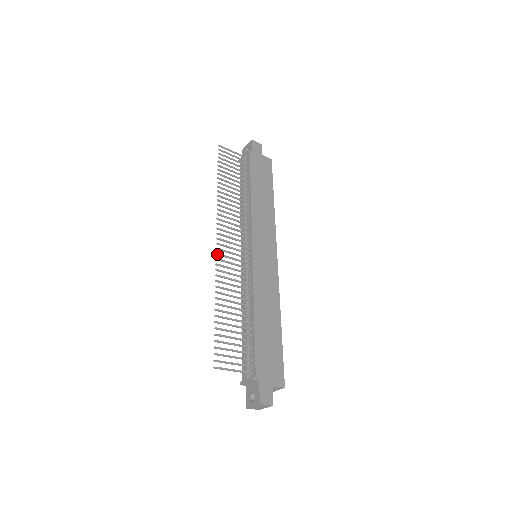
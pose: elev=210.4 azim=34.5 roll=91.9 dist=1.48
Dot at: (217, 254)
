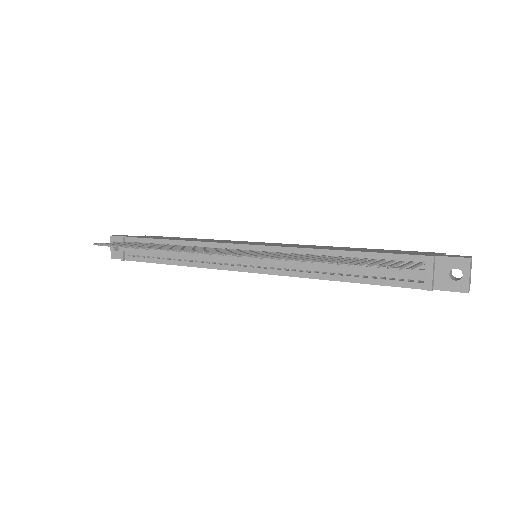
Dot at: (239, 255)
